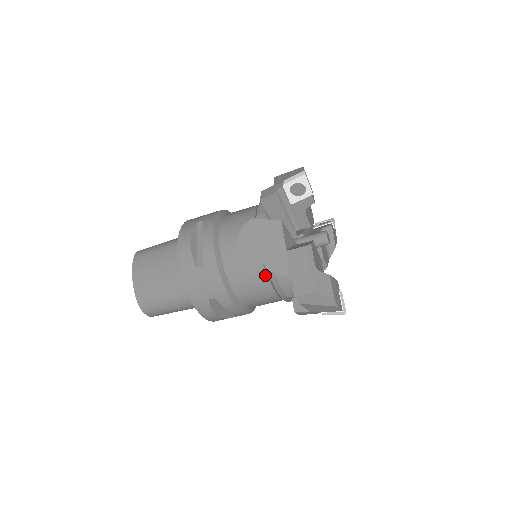
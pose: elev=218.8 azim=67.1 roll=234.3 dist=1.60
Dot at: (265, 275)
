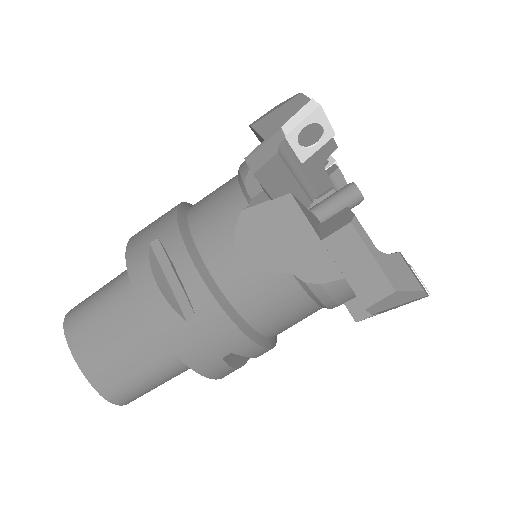
Dot at: (301, 291)
